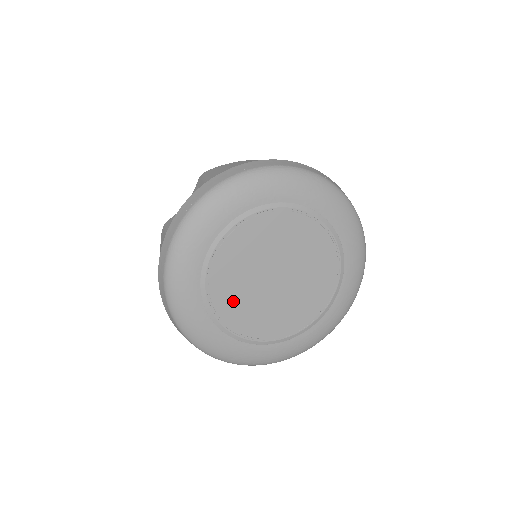
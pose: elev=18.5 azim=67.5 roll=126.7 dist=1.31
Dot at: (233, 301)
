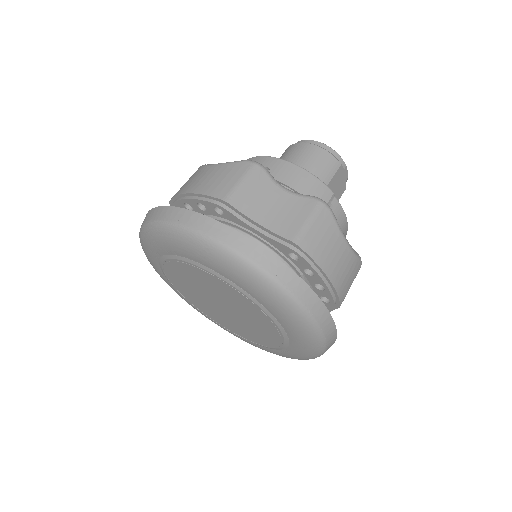
Dot at: (203, 307)
